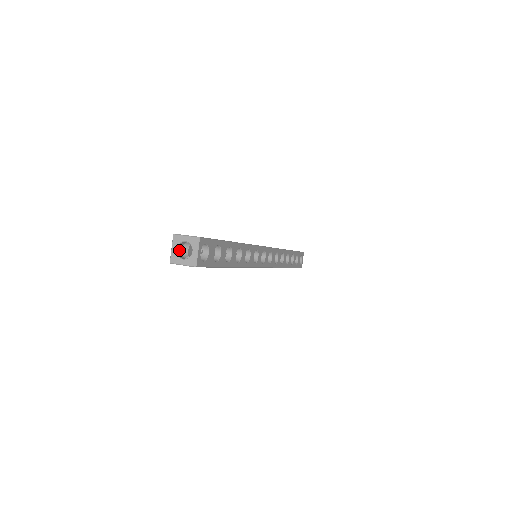
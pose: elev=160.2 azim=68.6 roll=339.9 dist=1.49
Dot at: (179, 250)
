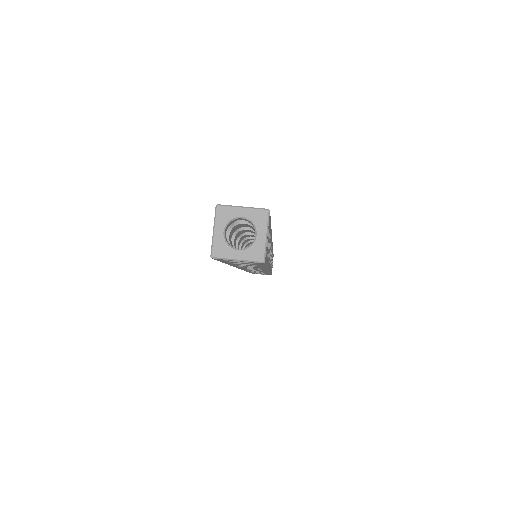
Dot at: (225, 234)
